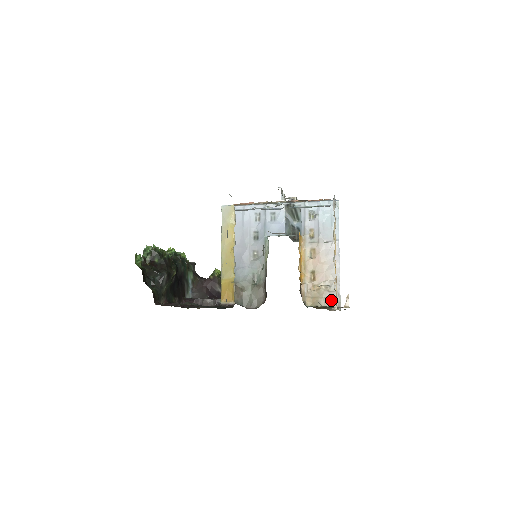
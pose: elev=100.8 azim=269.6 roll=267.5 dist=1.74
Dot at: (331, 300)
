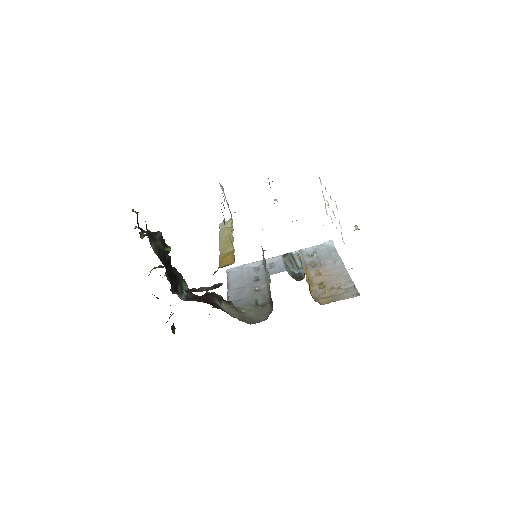
Dot at: (347, 294)
